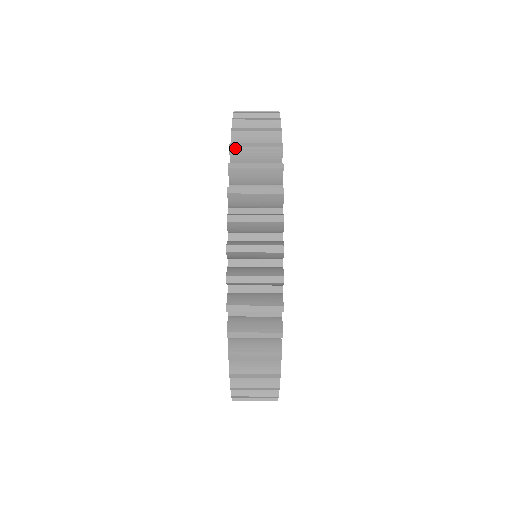
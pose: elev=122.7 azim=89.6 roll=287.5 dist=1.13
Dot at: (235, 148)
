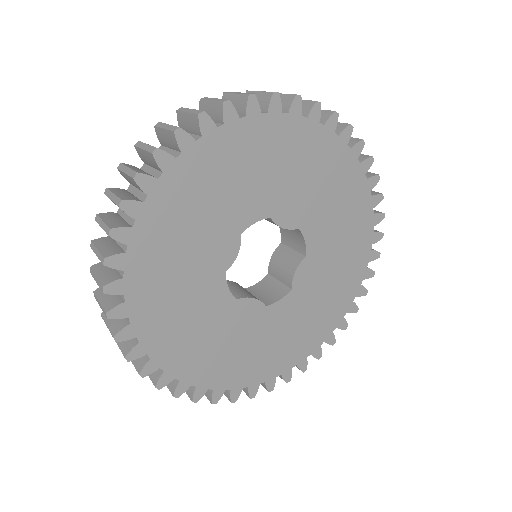
Dot at: (136, 147)
